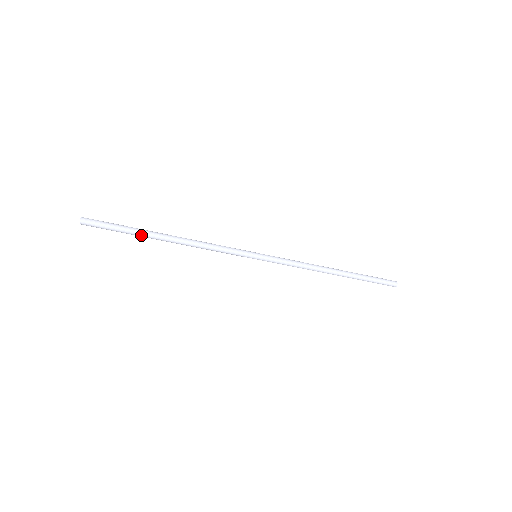
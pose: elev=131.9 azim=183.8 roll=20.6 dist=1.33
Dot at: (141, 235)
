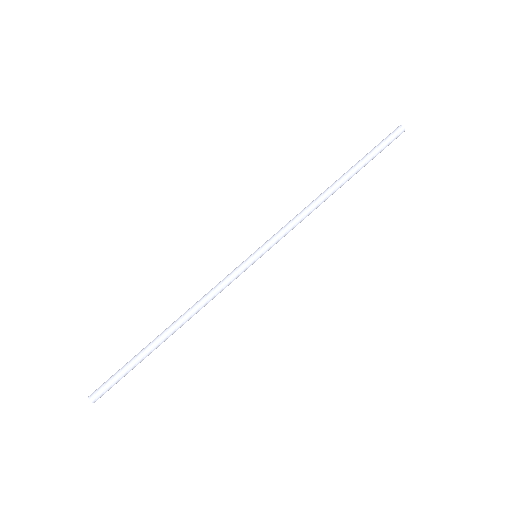
Dot at: (148, 355)
